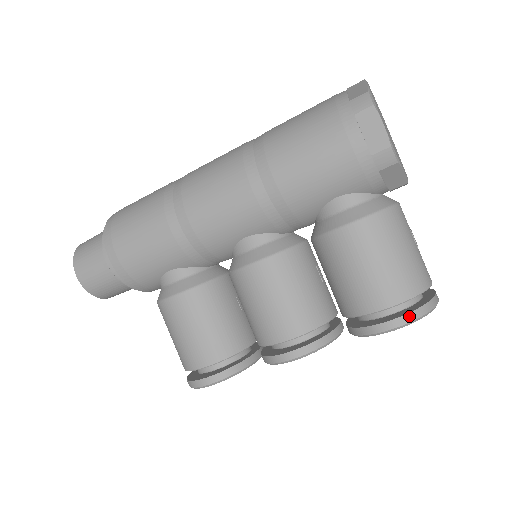
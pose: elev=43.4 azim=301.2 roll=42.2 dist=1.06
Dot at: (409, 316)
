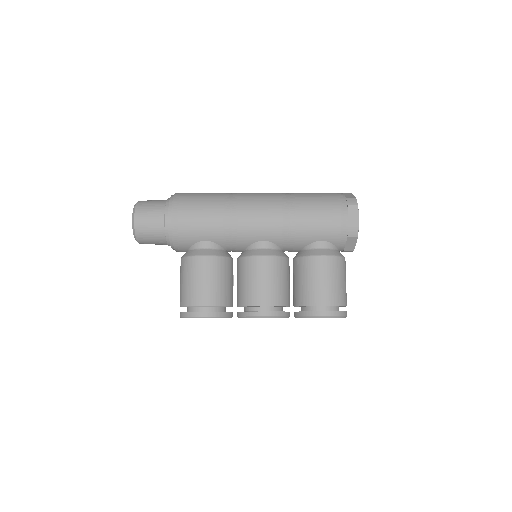
Dot at: (337, 313)
